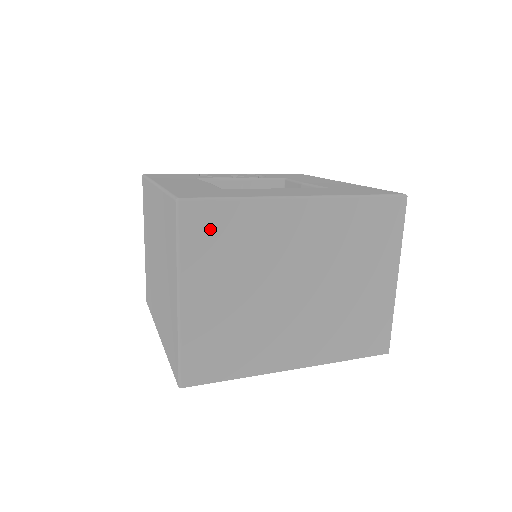
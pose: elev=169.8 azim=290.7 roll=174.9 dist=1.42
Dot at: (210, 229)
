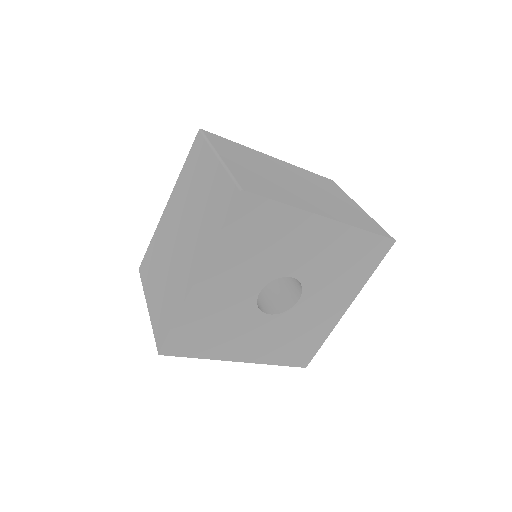
Dot at: (224, 143)
